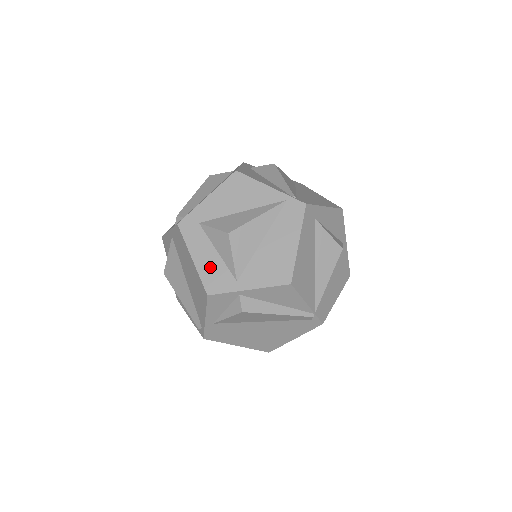
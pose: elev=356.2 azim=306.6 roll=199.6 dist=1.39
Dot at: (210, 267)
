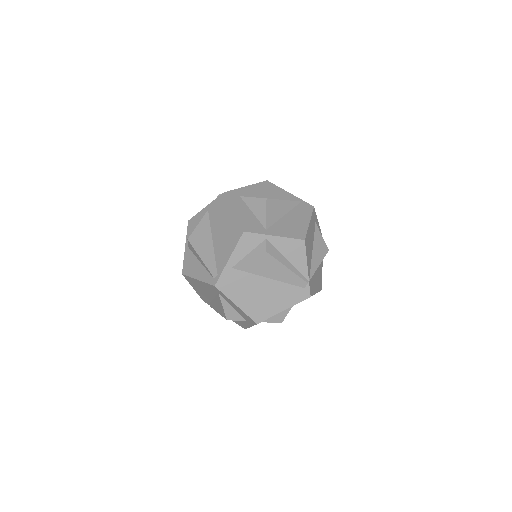
Dot at: (247, 218)
